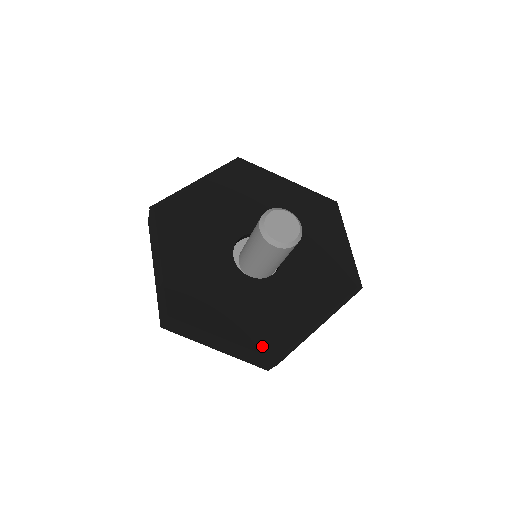
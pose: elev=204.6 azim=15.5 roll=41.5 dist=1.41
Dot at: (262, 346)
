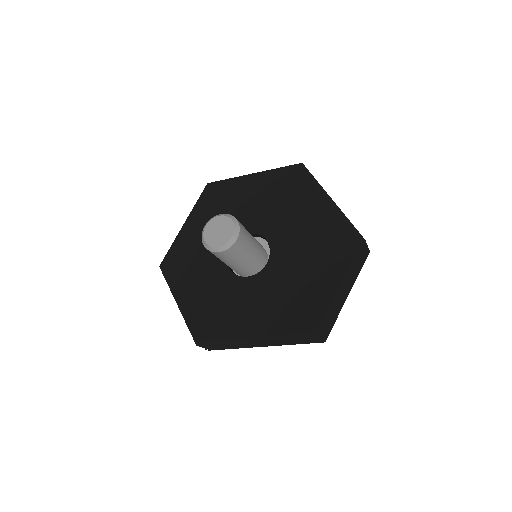
Dot at: (197, 325)
